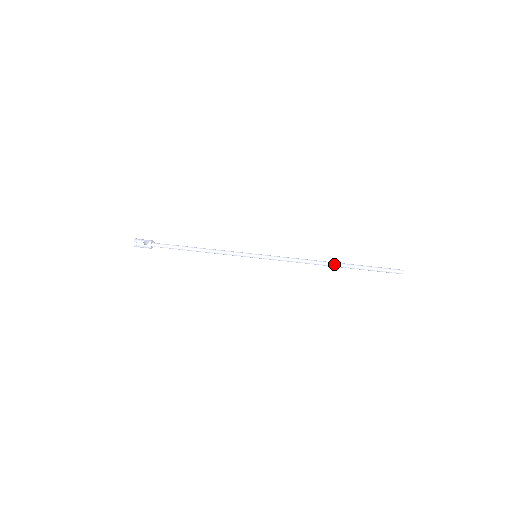
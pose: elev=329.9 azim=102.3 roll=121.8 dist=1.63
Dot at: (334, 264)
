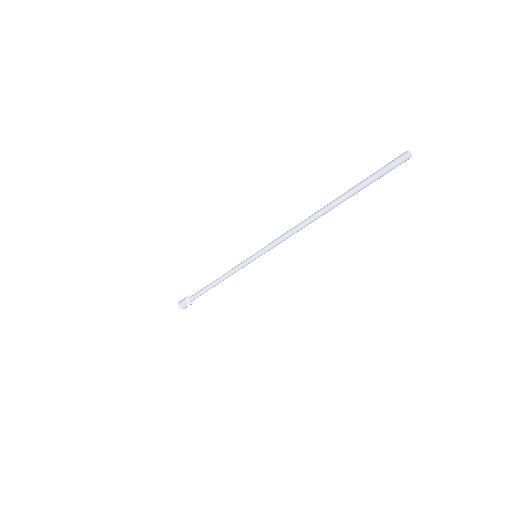
Dot at: (324, 207)
